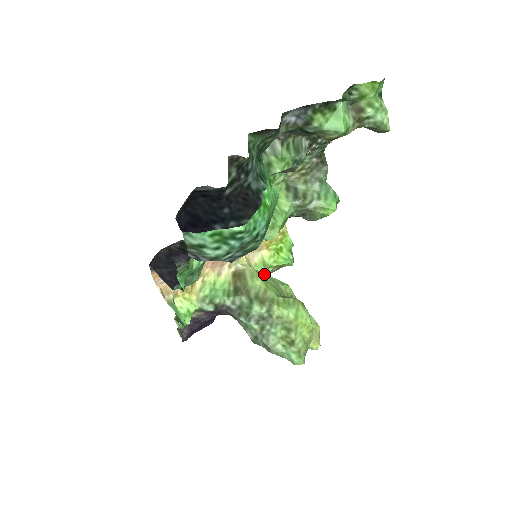
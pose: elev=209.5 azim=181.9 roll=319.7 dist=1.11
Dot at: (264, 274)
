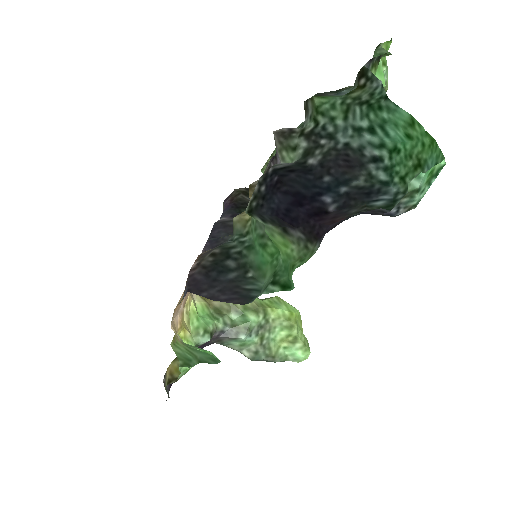
Dot at: occluded
